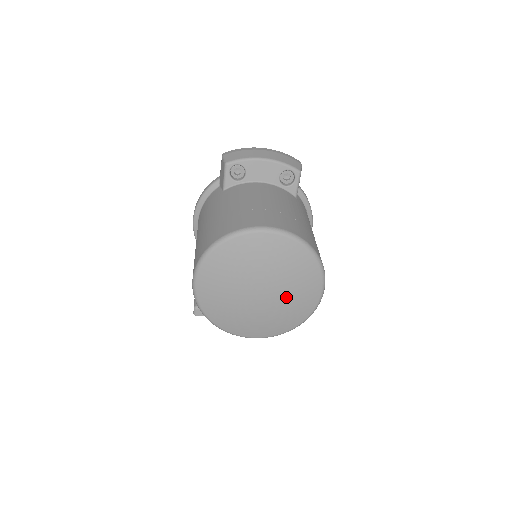
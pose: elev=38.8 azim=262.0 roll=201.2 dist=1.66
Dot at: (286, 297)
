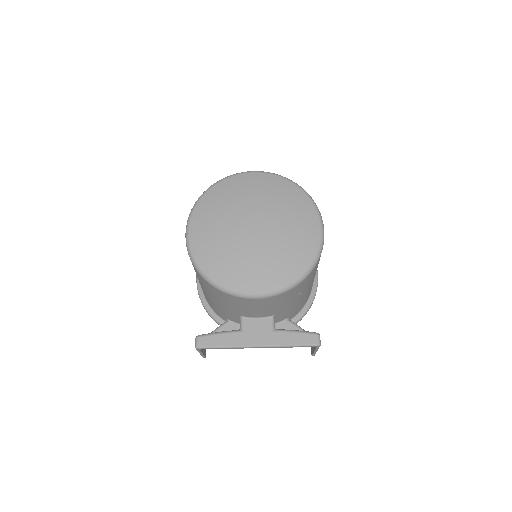
Dot at: (283, 229)
